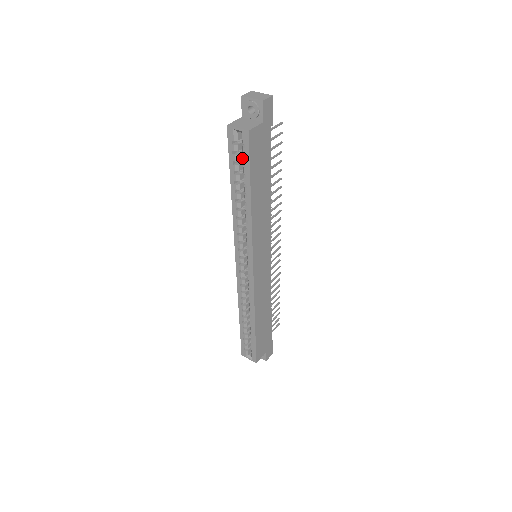
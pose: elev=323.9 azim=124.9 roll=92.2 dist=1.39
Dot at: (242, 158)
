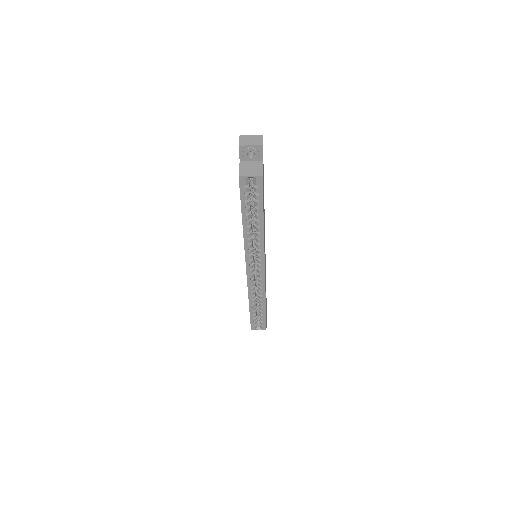
Dot at: (249, 194)
